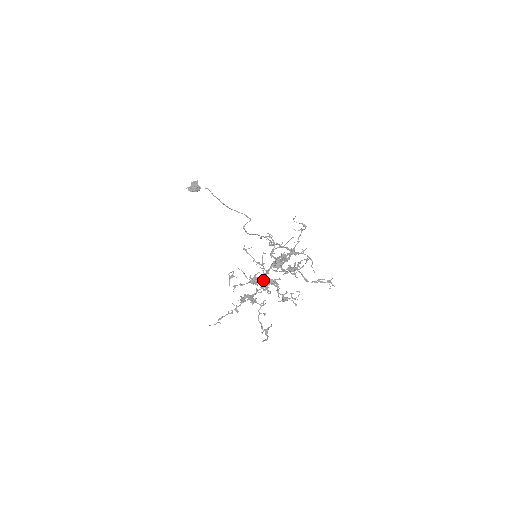
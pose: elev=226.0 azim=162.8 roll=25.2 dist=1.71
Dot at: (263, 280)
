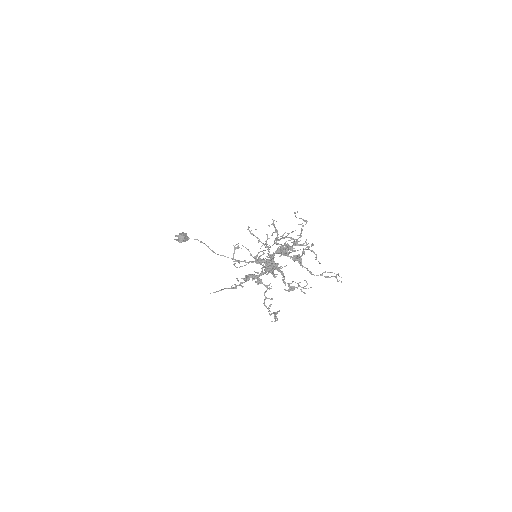
Dot at: occluded
